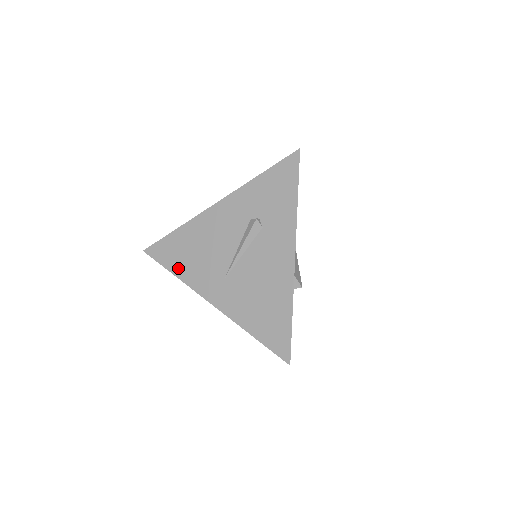
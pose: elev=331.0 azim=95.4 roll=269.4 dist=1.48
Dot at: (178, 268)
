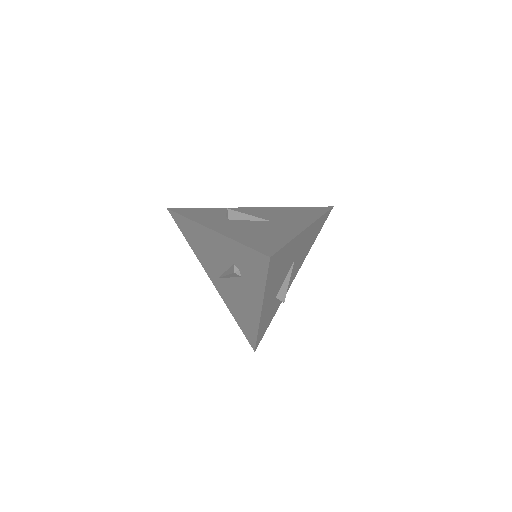
Dot at: (190, 242)
